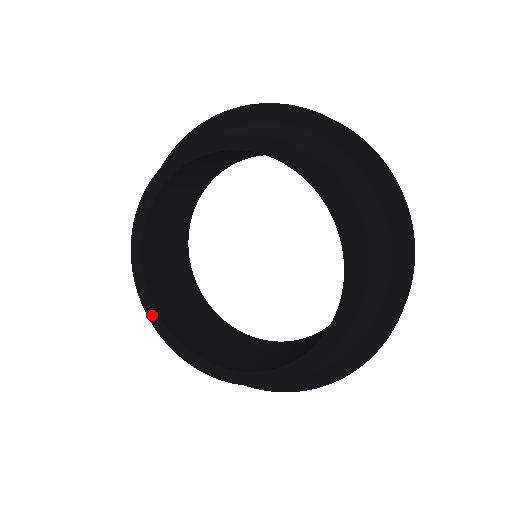
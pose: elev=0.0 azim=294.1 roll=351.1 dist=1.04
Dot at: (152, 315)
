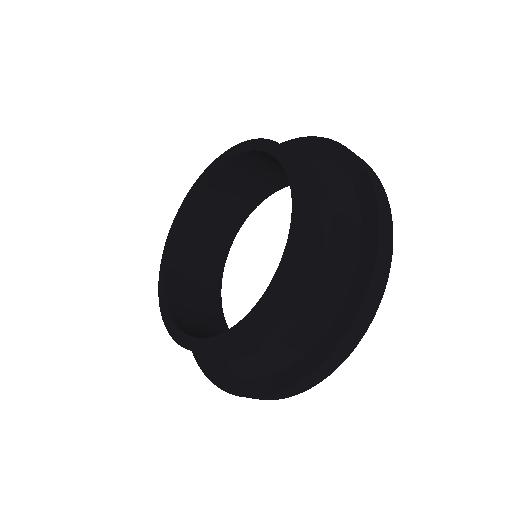
Dot at: (174, 225)
